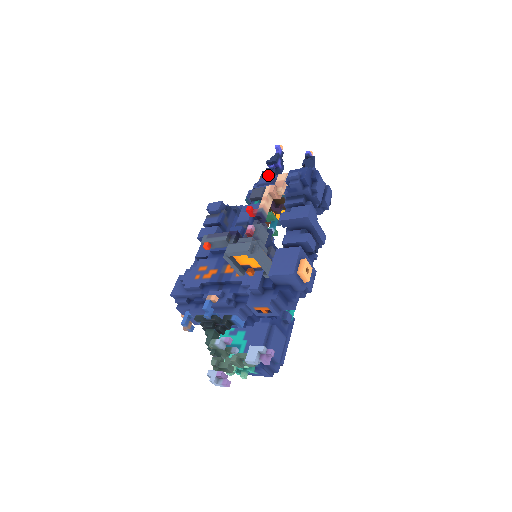
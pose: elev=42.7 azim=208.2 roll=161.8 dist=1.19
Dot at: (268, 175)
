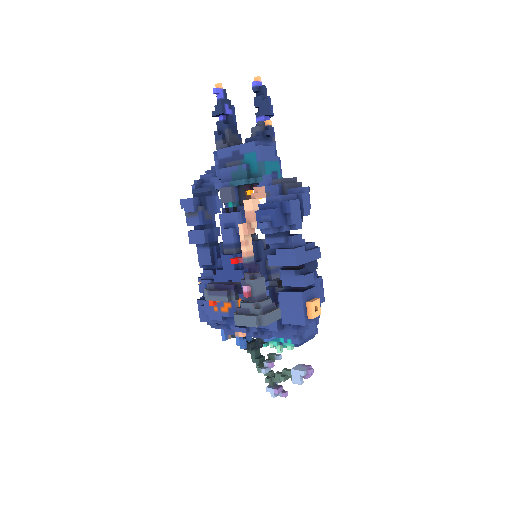
Dot at: (223, 137)
